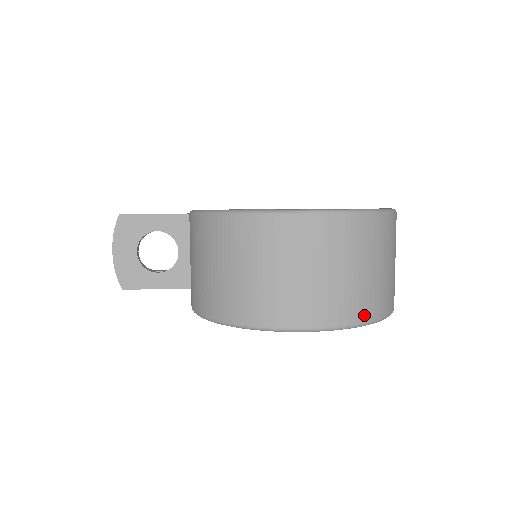
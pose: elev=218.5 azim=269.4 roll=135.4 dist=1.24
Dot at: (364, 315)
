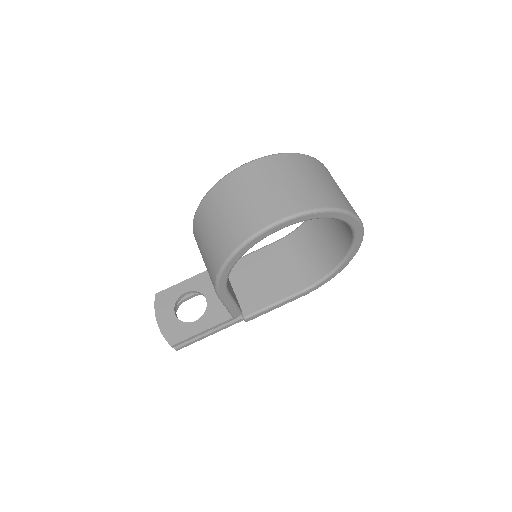
Dot at: (323, 203)
